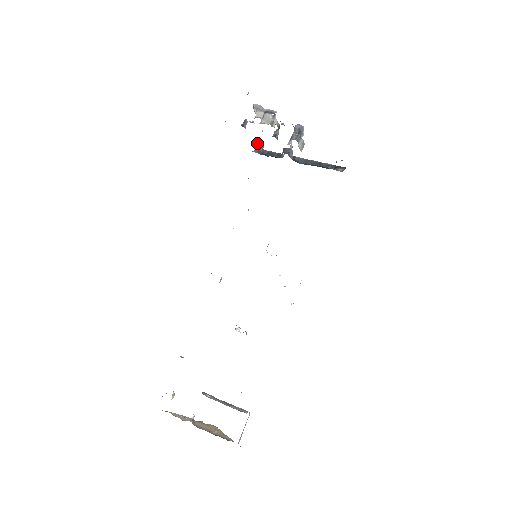
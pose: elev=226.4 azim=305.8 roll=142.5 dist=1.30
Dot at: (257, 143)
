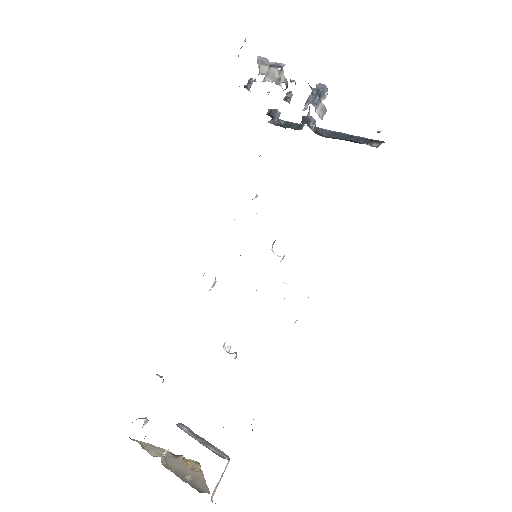
Dot at: (271, 111)
